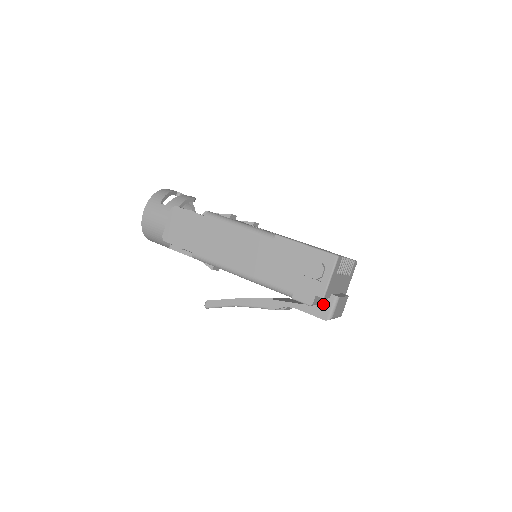
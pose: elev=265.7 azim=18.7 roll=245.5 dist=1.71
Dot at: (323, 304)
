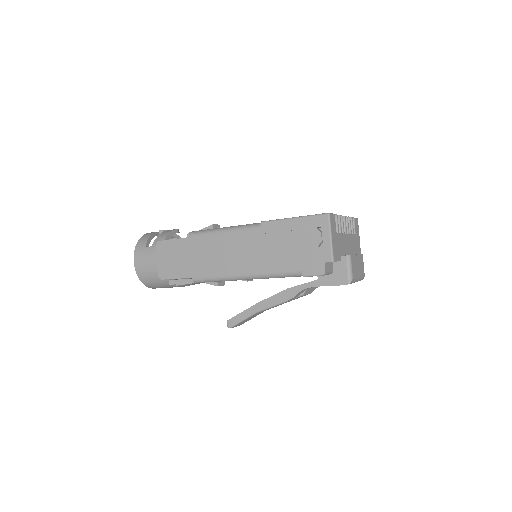
Dot at: (337, 270)
